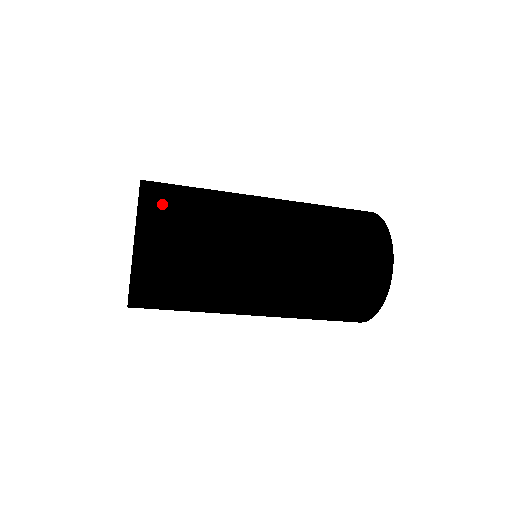
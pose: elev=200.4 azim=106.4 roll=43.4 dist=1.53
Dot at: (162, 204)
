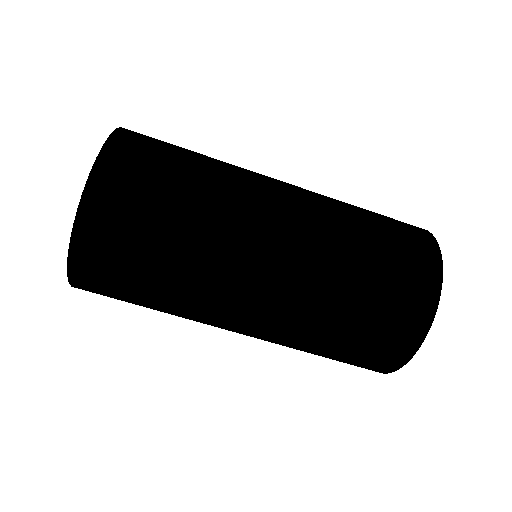
Dot at: occluded
